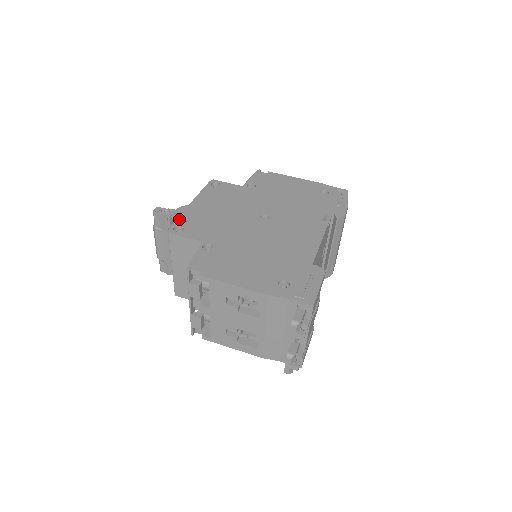
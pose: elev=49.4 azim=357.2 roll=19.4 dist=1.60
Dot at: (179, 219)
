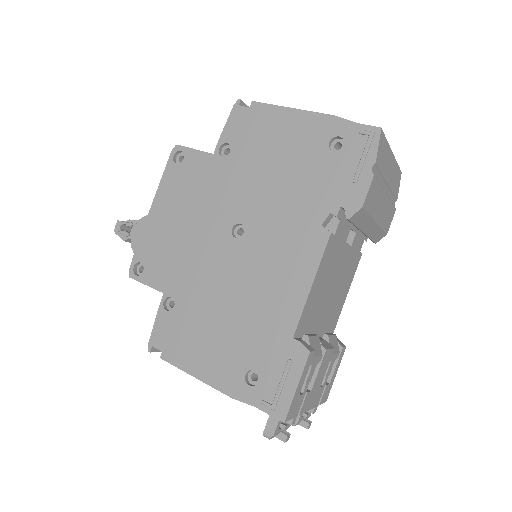
Dot at: (138, 248)
